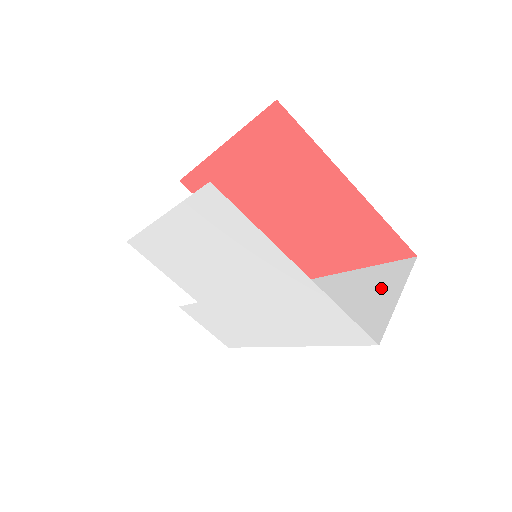
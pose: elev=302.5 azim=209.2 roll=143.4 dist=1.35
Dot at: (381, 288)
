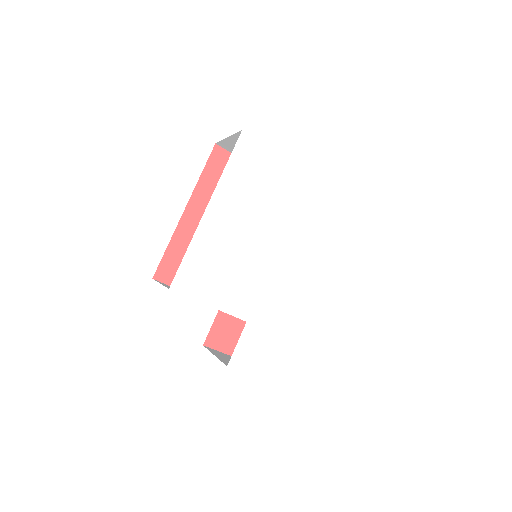
Dot at: occluded
